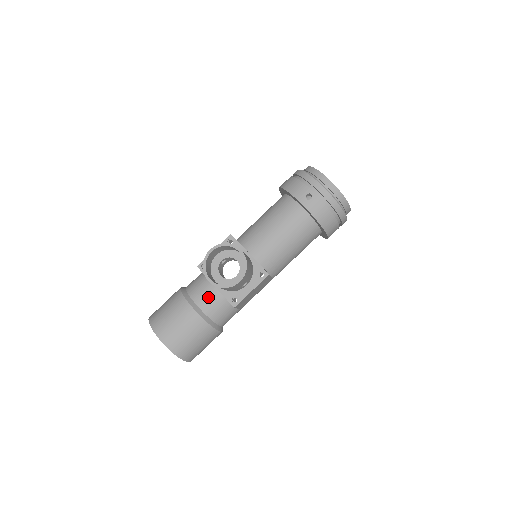
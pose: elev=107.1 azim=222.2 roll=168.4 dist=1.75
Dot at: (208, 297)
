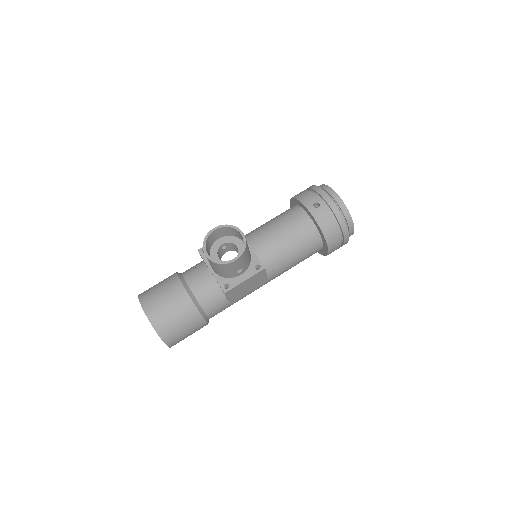
Dot at: (201, 281)
